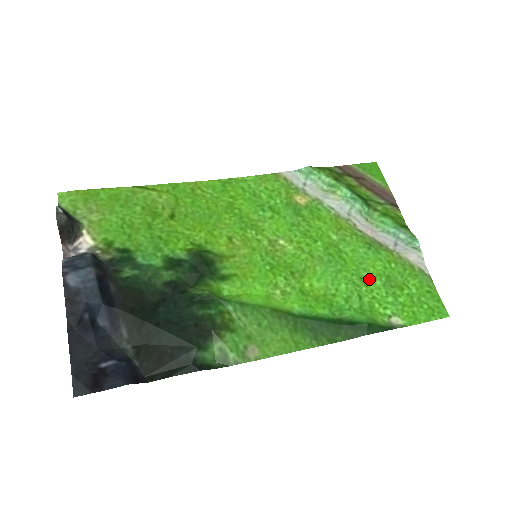
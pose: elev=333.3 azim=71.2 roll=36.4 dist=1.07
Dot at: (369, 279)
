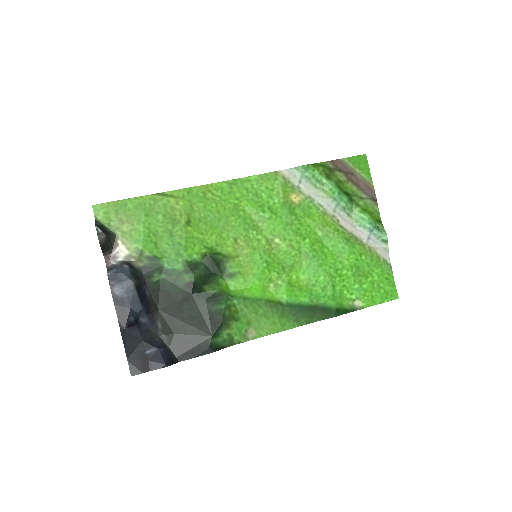
Dot at: (343, 271)
